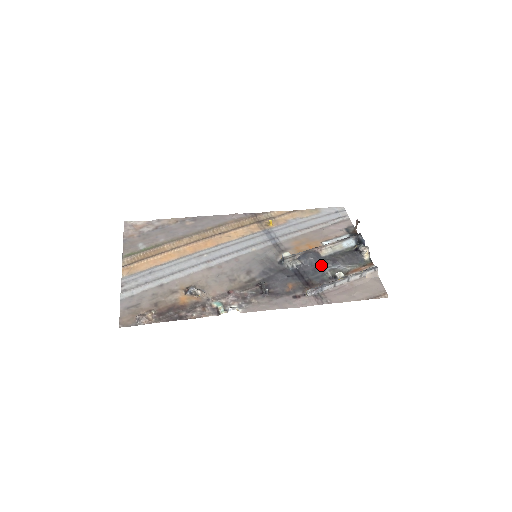
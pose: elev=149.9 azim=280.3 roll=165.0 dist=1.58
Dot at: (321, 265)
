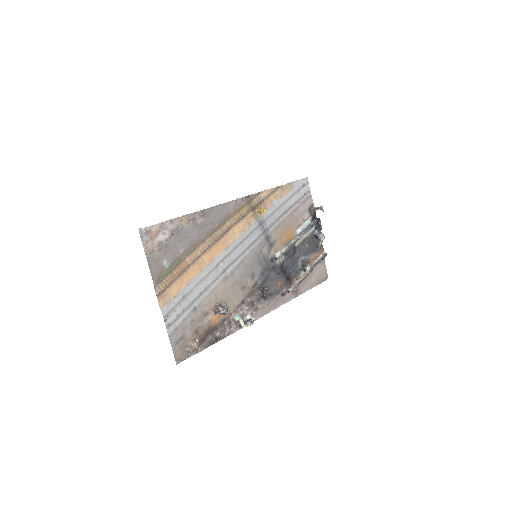
Dot at: (296, 257)
